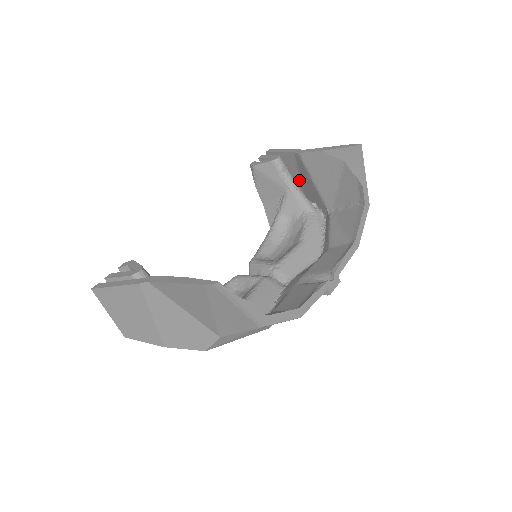
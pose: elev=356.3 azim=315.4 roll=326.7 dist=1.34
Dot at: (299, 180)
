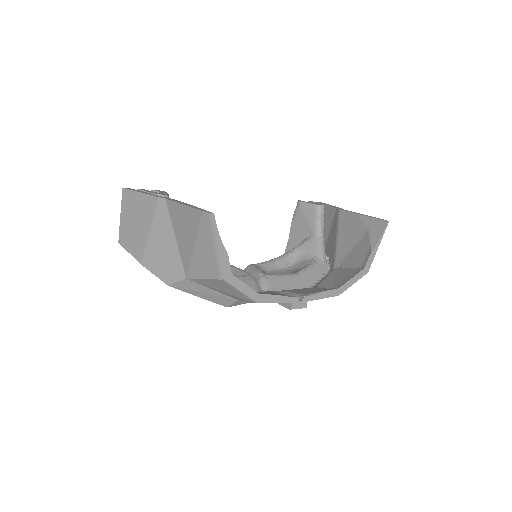
Dot at: (328, 234)
